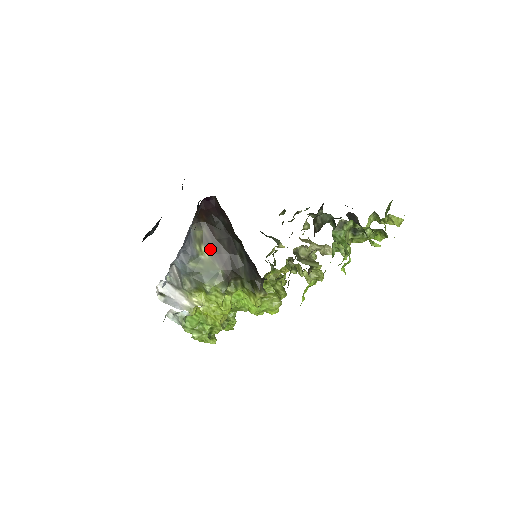
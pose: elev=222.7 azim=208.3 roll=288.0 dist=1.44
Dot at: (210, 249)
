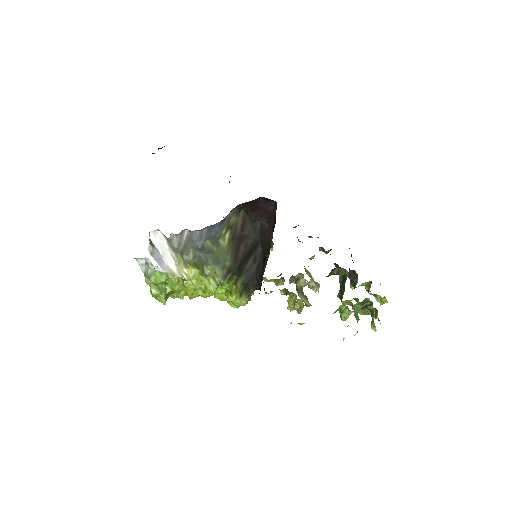
Dot at: (233, 239)
